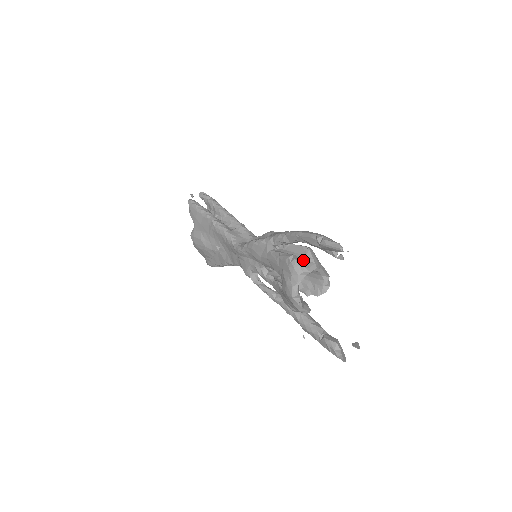
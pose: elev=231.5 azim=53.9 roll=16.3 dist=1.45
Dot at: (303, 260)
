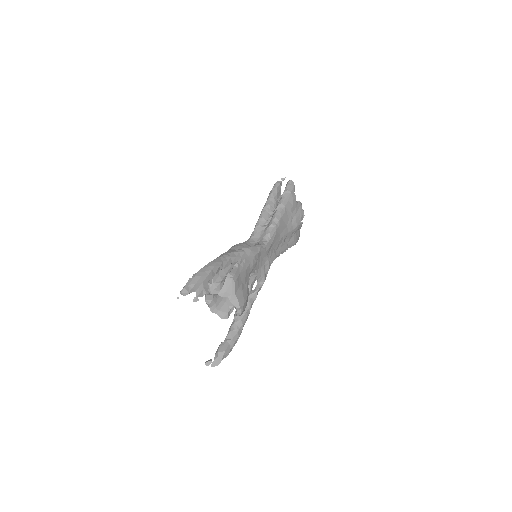
Dot at: (219, 282)
